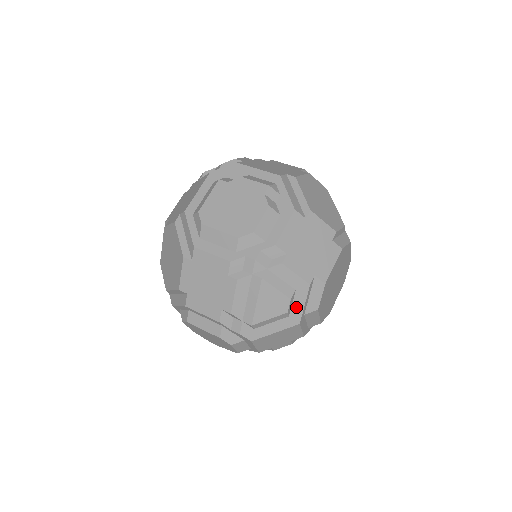
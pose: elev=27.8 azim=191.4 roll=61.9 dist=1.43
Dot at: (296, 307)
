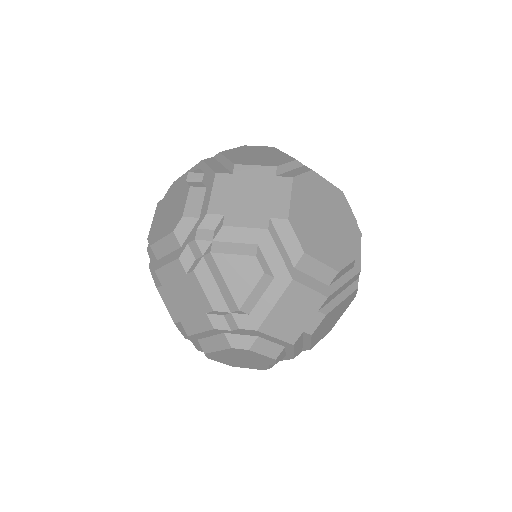
Dot at: (273, 263)
